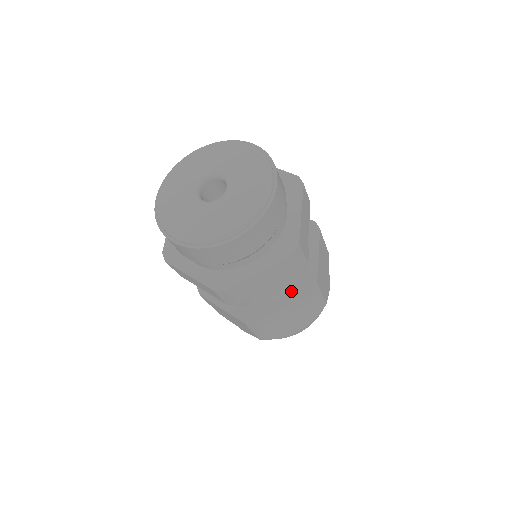
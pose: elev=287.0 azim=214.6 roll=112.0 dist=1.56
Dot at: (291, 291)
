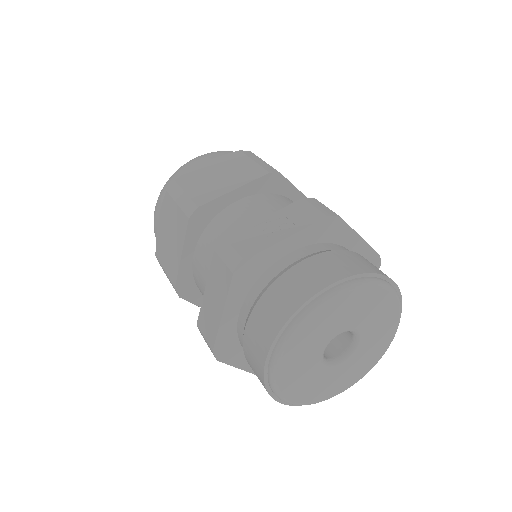
Dot at: occluded
